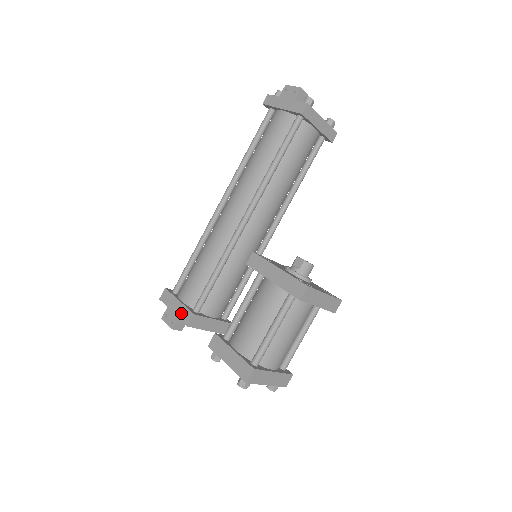
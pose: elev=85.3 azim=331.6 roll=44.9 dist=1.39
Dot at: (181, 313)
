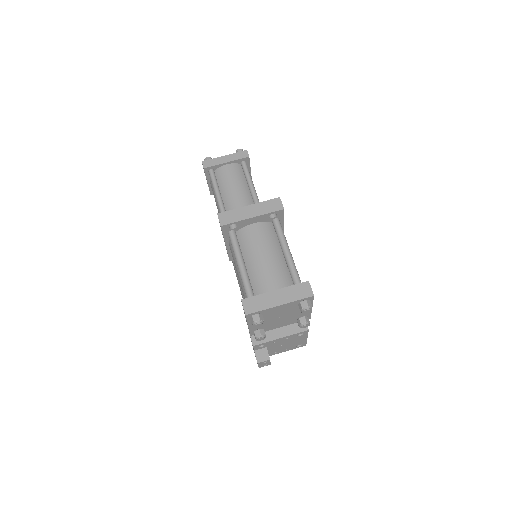
Dot at: occluded
